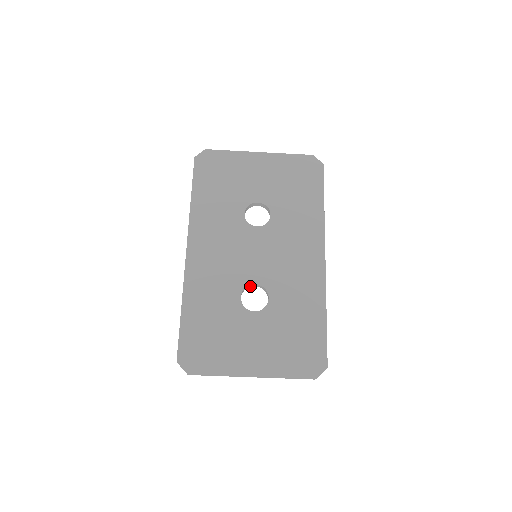
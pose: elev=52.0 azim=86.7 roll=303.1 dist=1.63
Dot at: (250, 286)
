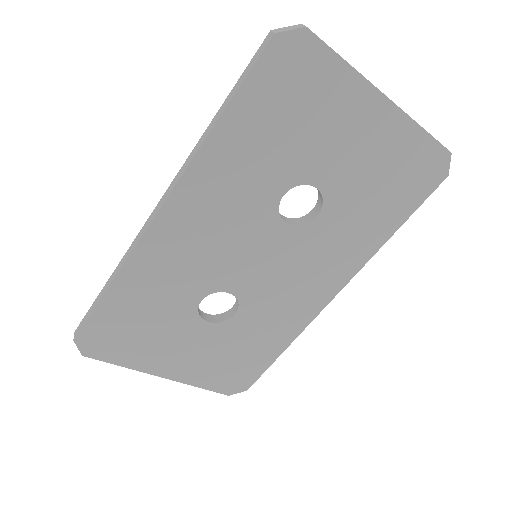
Dot at: occluded
